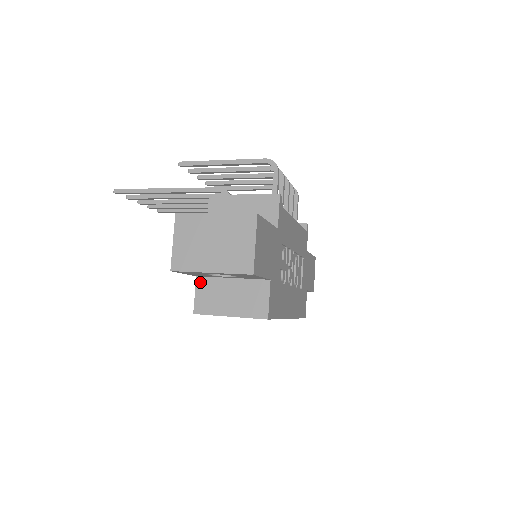
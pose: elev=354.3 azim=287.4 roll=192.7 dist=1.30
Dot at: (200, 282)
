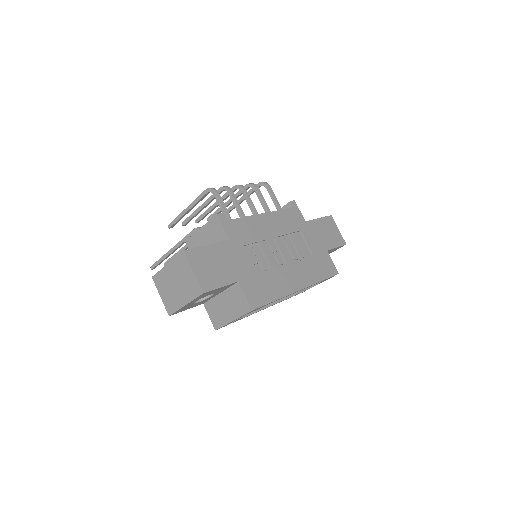
Dot at: (207, 307)
